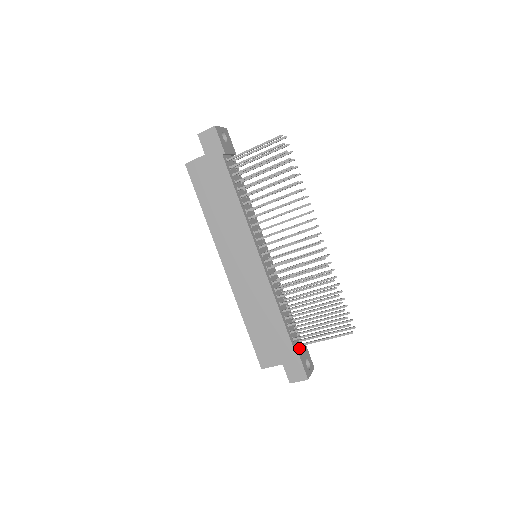
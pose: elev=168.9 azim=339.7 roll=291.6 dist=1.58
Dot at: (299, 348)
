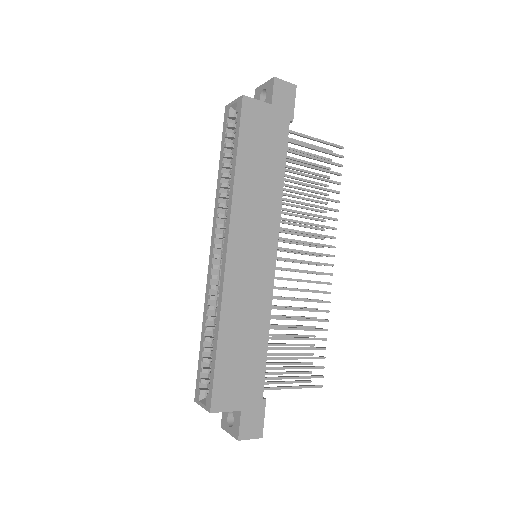
Dot at: occluded
